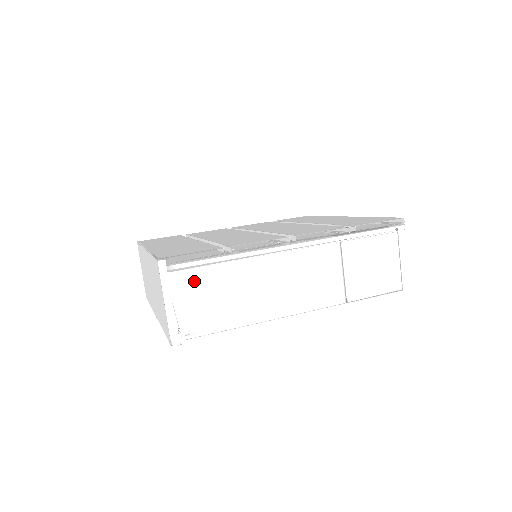
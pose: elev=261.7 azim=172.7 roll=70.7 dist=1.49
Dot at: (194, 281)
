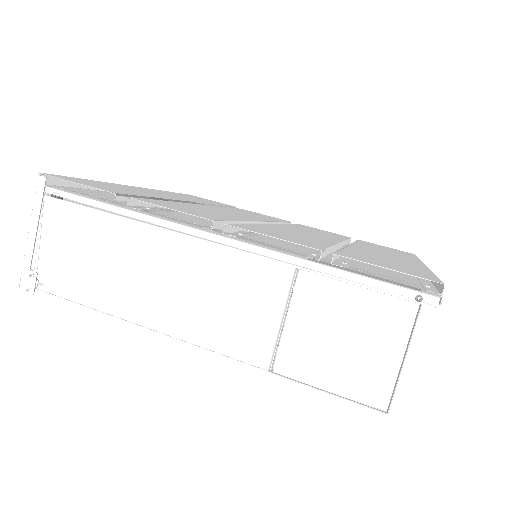
Dot at: (72, 221)
